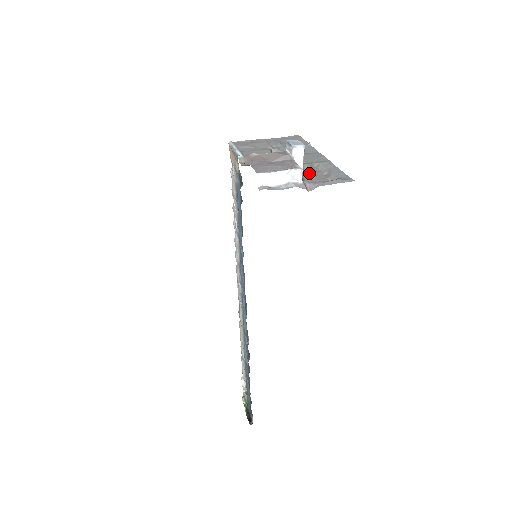
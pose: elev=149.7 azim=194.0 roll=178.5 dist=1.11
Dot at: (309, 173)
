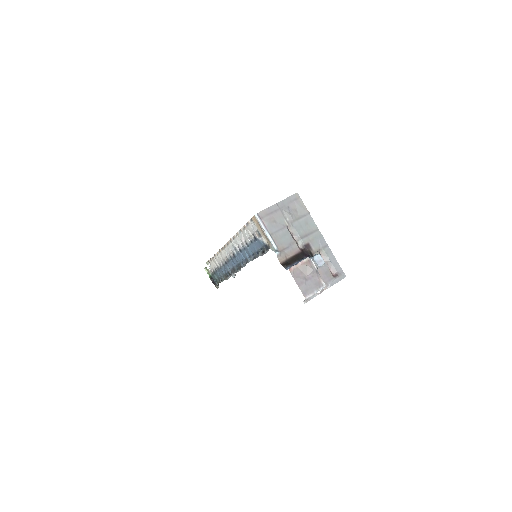
Dot at: (321, 269)
